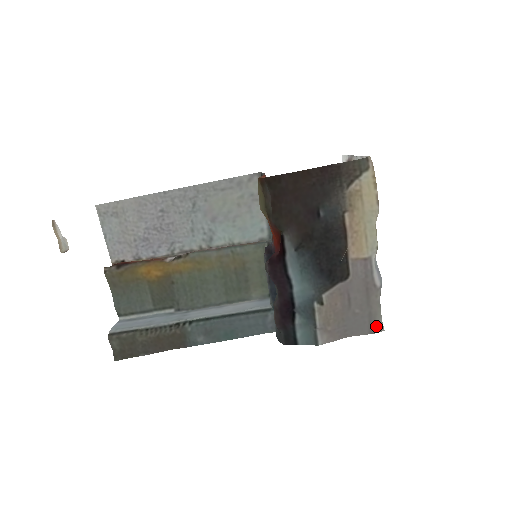
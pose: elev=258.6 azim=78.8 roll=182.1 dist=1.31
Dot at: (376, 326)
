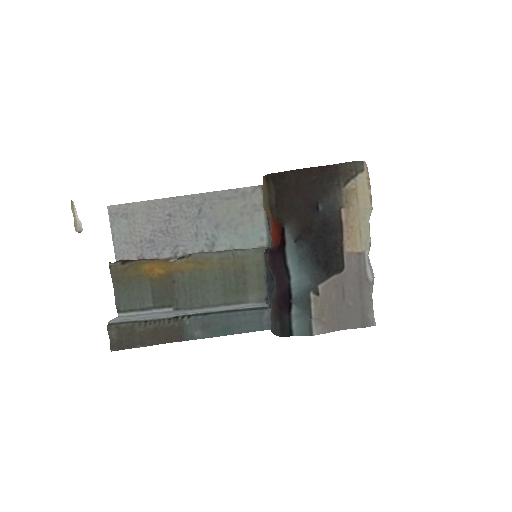
Dot at: (368, 320)
